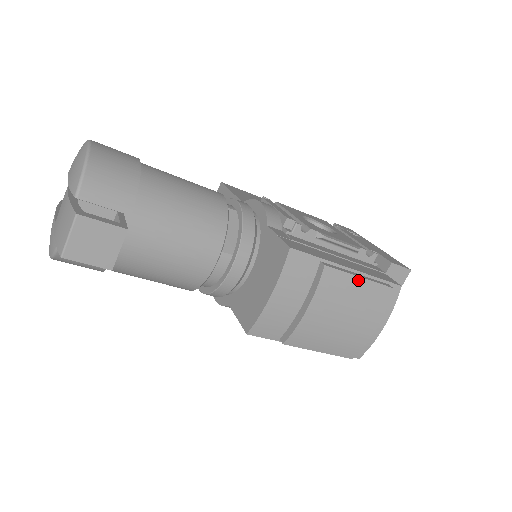
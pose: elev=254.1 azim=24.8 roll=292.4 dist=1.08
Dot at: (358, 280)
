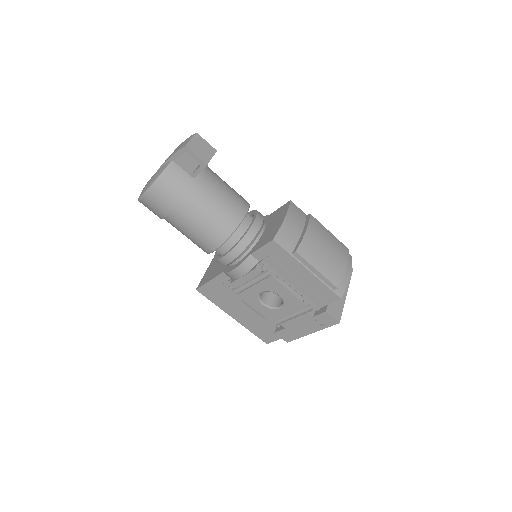
Dot at: (329, 232)
